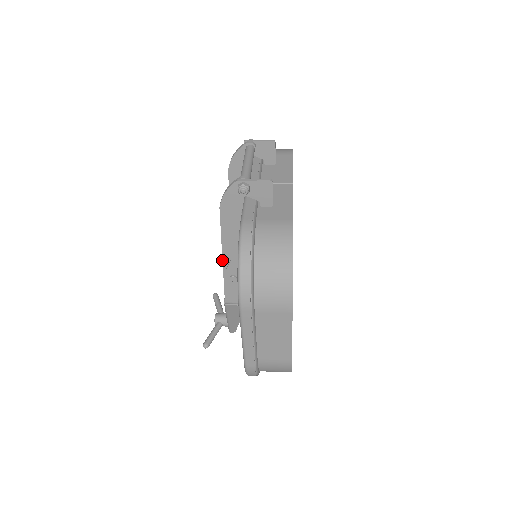
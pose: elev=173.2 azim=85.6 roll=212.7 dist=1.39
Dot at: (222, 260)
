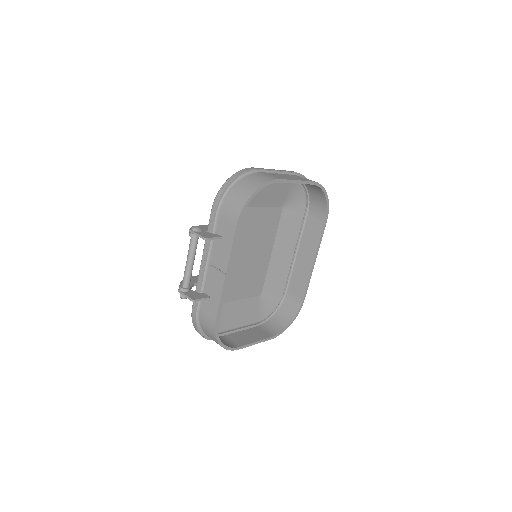
Dot at: occluded
